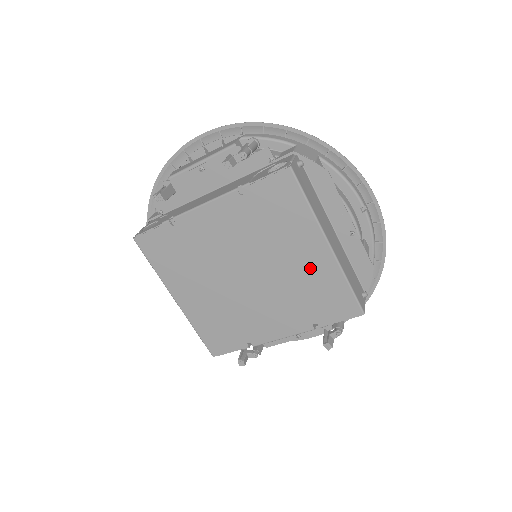
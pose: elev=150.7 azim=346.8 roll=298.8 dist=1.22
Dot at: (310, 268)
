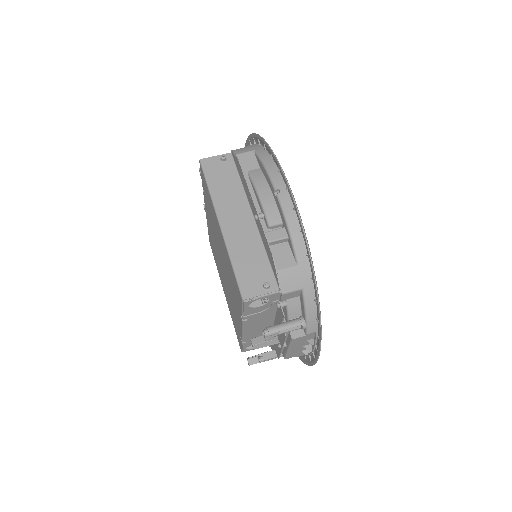
Dot at: (224, 251)
